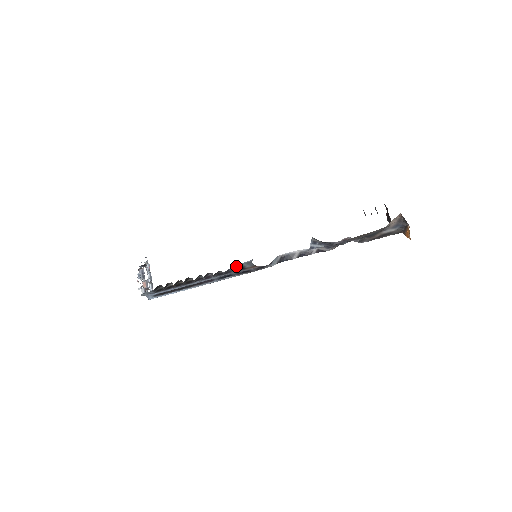
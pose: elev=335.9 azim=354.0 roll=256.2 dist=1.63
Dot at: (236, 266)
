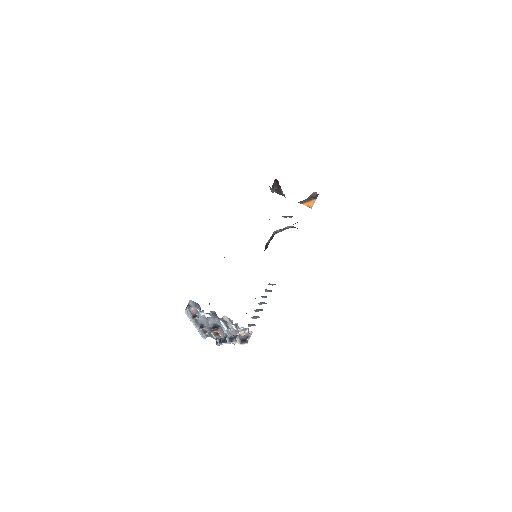
Dot at: occluded
